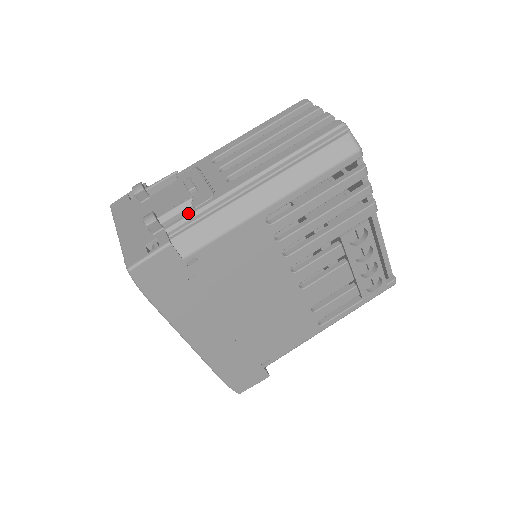
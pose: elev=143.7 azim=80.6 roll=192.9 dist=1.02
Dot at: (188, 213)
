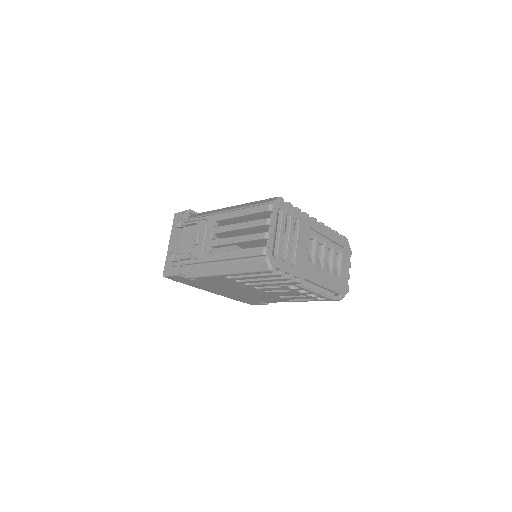
Dot at: (189, 260)
